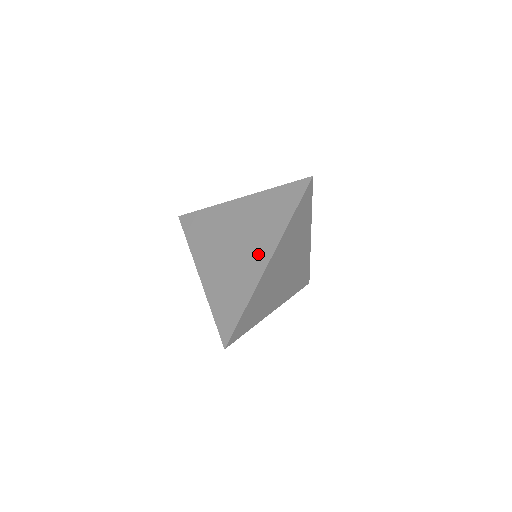
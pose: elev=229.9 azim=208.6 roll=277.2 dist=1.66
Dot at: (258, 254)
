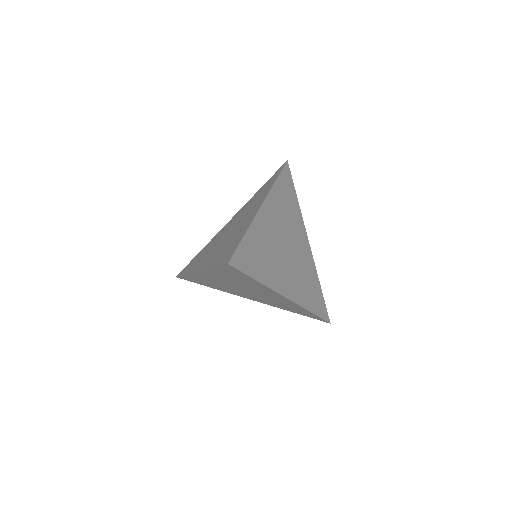
Dot at: occluded
